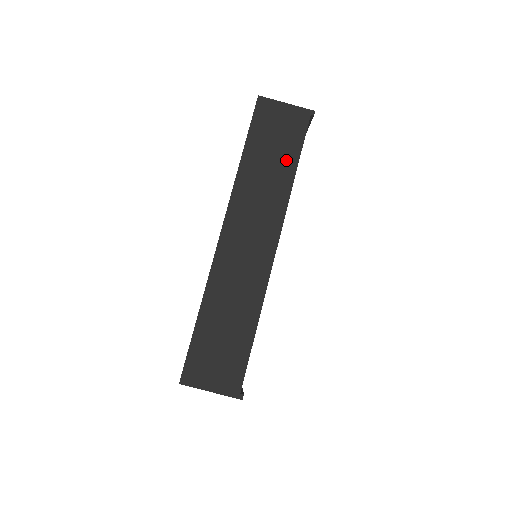
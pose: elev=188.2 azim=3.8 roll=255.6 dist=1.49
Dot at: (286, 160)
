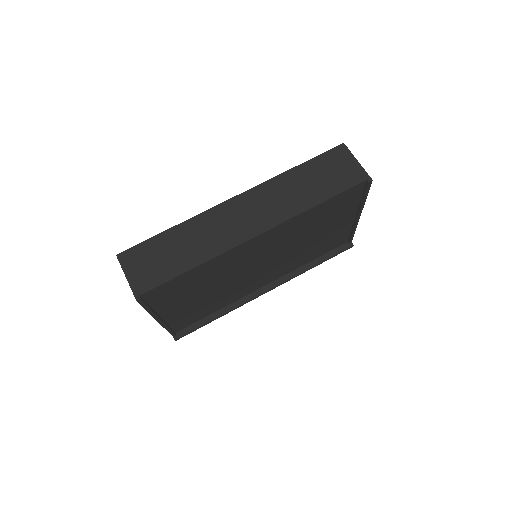
Dot at: (321, 192)
